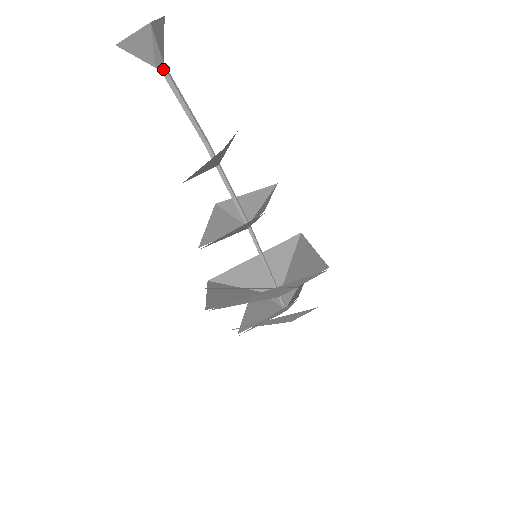
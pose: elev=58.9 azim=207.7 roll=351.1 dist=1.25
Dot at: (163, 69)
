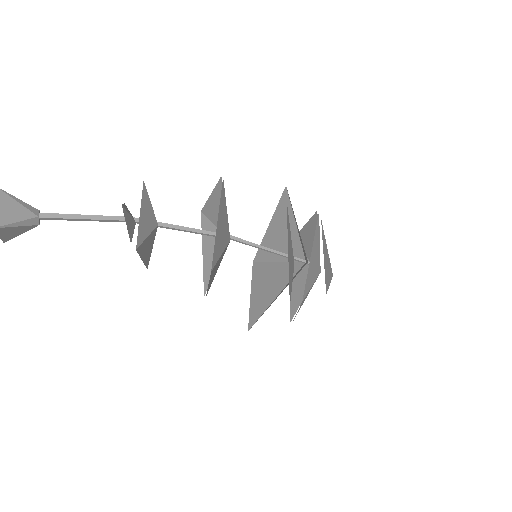
Dot at: (44, 218)
